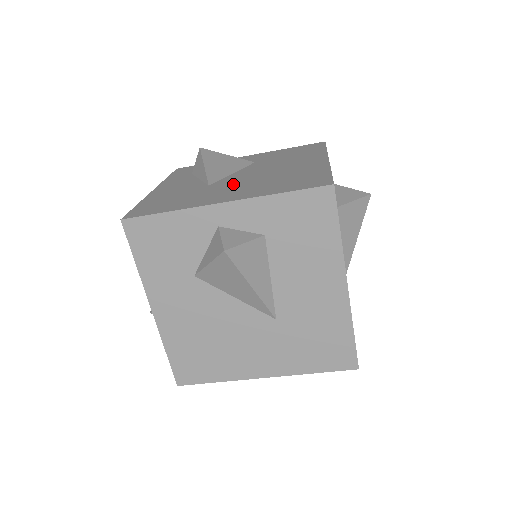
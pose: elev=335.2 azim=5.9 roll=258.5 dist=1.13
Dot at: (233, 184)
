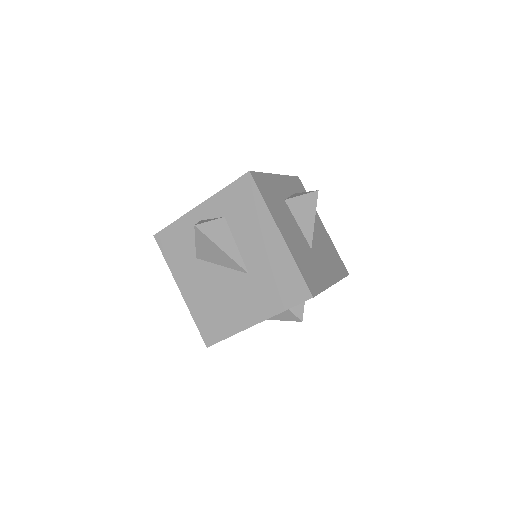
Dot at: occluded
